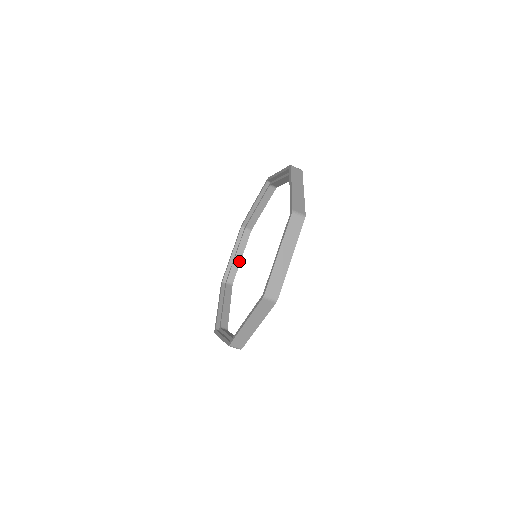
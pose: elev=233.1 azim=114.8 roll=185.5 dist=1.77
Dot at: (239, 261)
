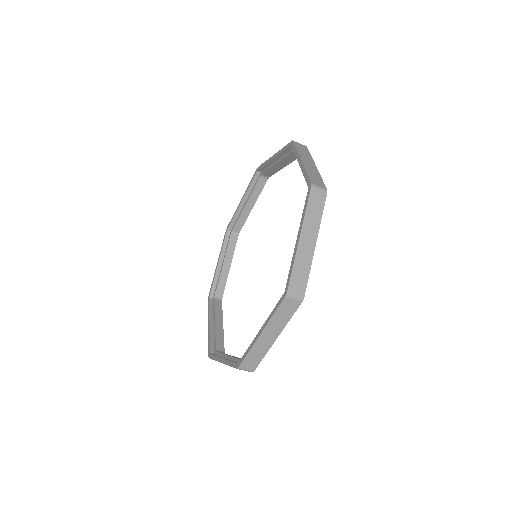
Dot at: (249, 211)
